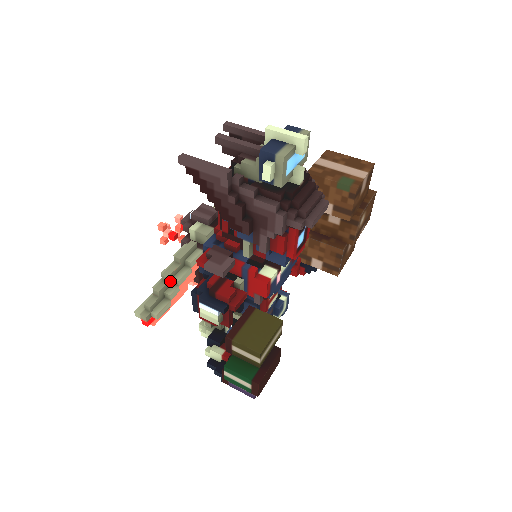
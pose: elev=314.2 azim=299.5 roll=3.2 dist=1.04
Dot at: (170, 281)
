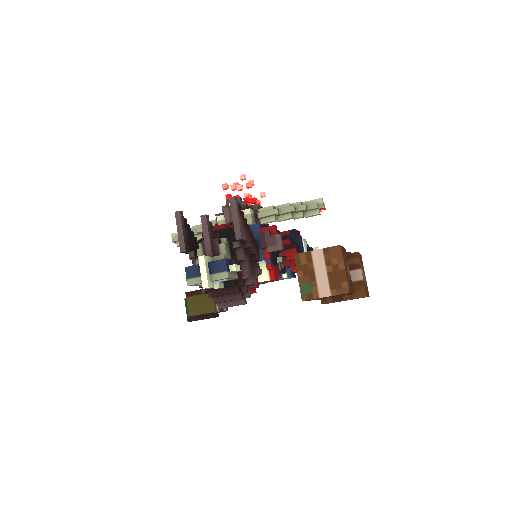
Dot at: occluded
